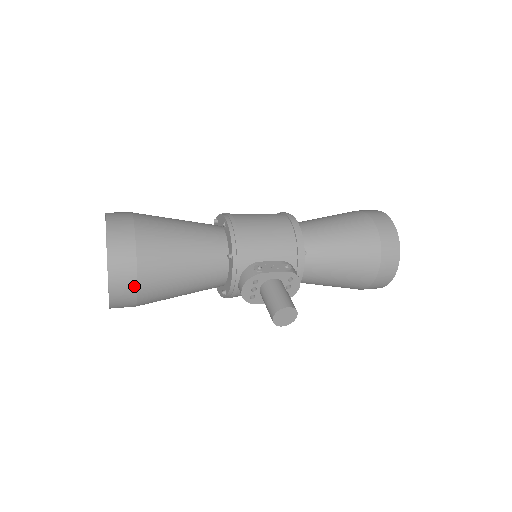
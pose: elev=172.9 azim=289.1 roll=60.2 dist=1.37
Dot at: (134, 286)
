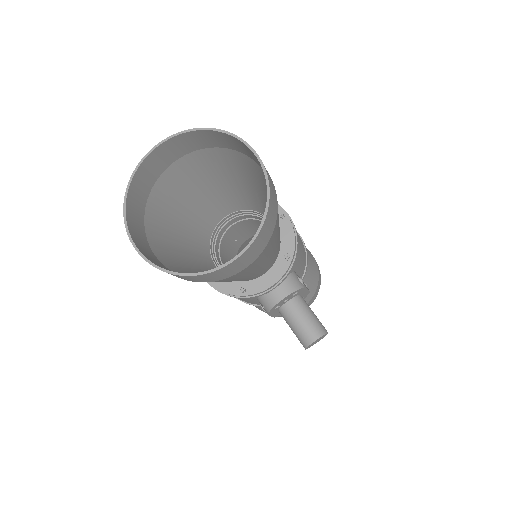
Dot at: (251, 261)
